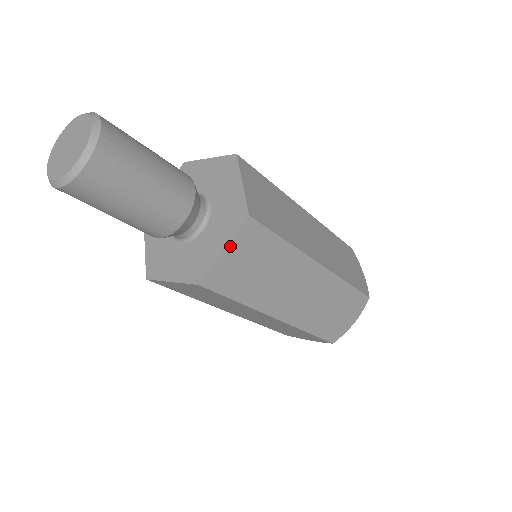
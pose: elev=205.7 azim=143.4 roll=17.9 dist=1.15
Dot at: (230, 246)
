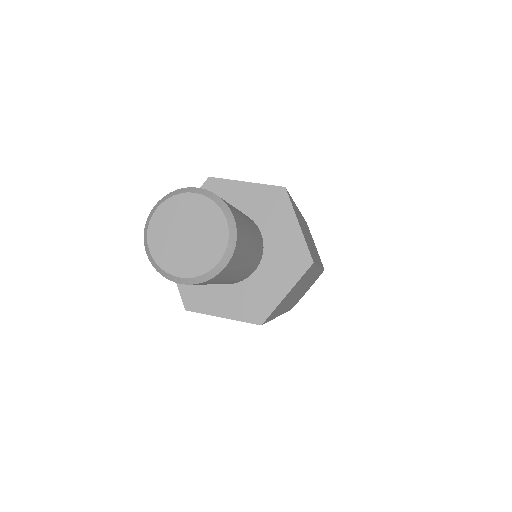
Dot at: (292, 289)
